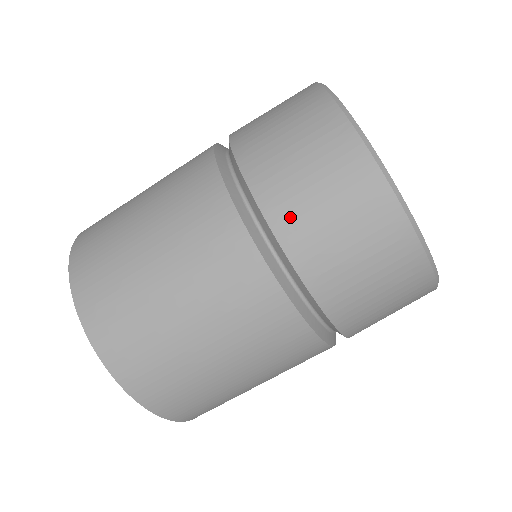
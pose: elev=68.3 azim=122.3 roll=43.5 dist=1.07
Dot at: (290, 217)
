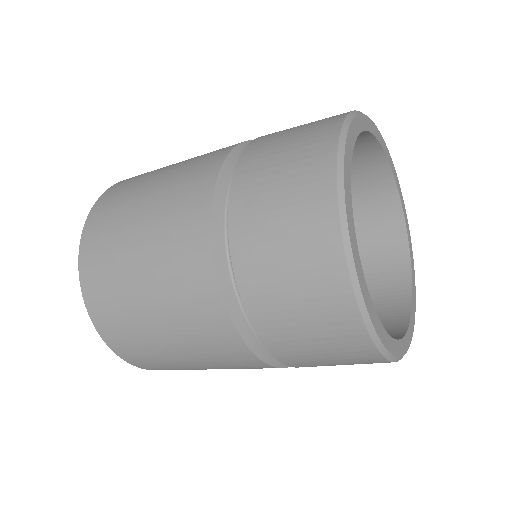
Dot at: (294, 358)
